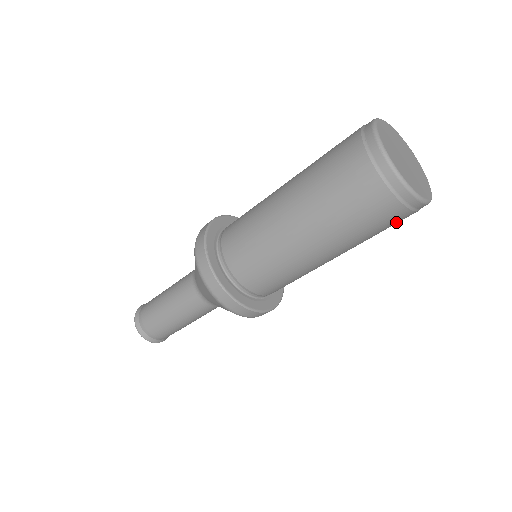
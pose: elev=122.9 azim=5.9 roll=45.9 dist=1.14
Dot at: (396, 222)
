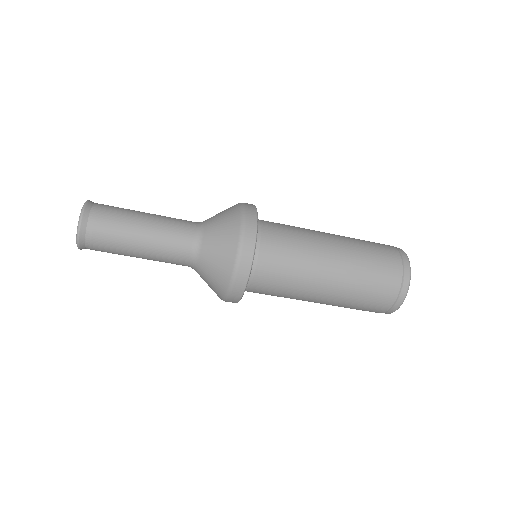
Dot at: occluded
